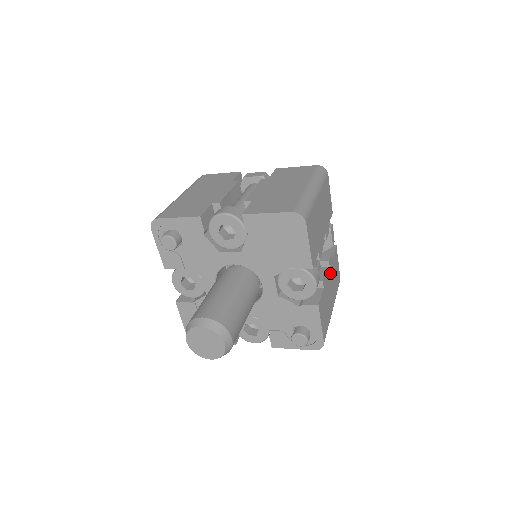
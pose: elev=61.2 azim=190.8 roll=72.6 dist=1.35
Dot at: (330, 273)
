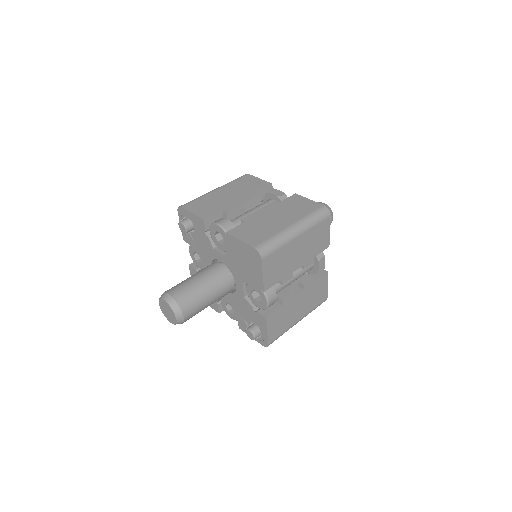
Dot at: (304, 294)
